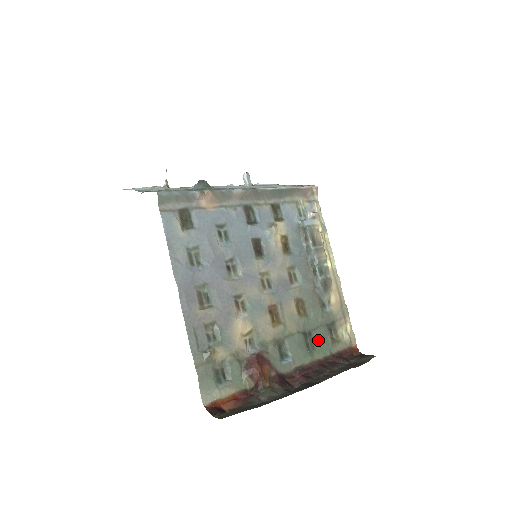
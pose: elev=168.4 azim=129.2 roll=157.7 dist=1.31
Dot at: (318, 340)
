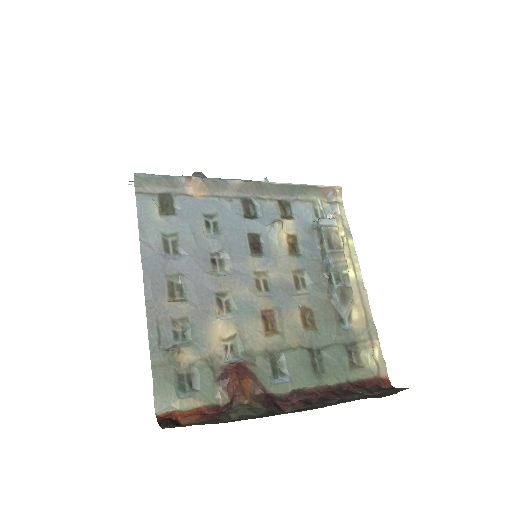
Dot at: (330, 361)
